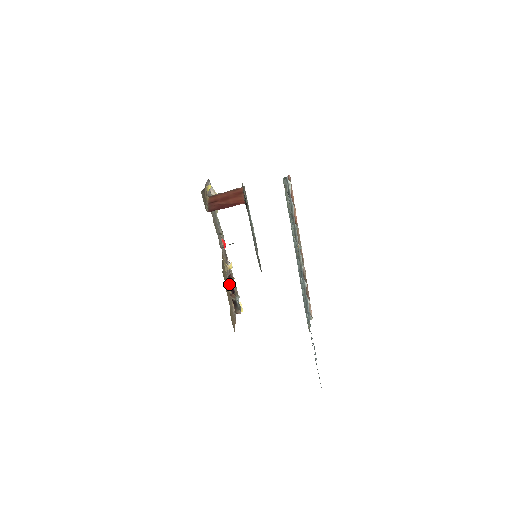
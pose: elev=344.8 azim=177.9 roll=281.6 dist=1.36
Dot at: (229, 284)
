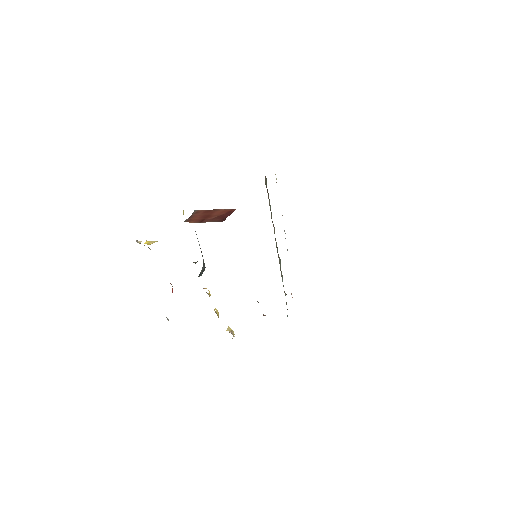
Dot at: occluded
